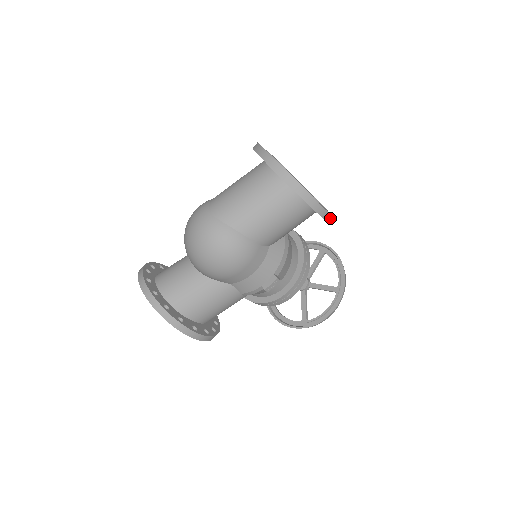
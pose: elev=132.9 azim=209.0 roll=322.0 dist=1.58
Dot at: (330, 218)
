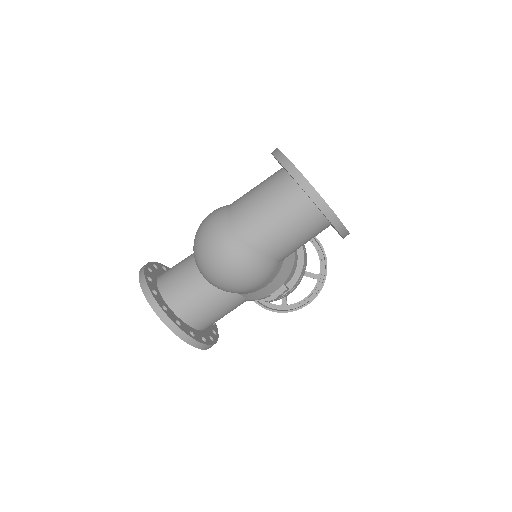
Dot at: occluded
